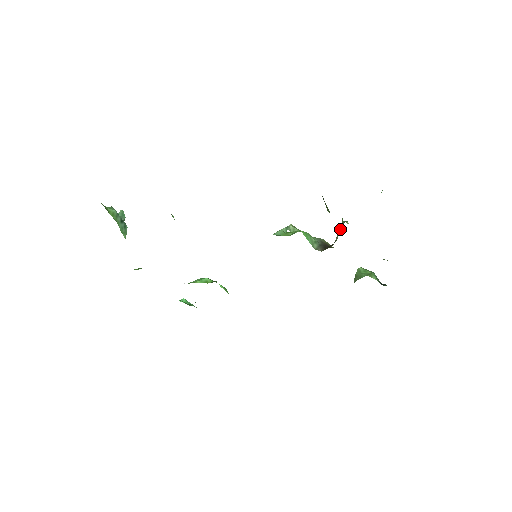
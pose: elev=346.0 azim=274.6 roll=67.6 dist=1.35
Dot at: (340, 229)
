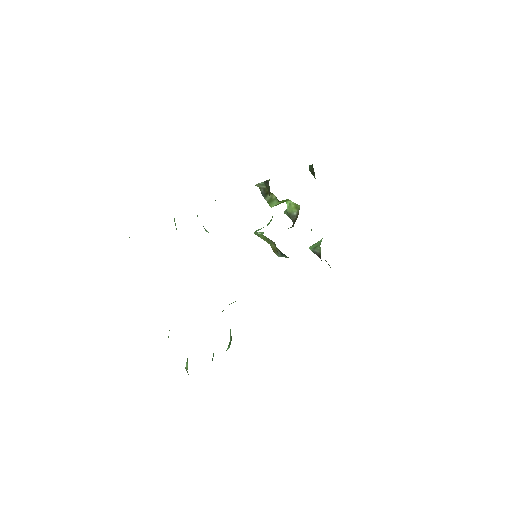
Dot at: (293, 205)
